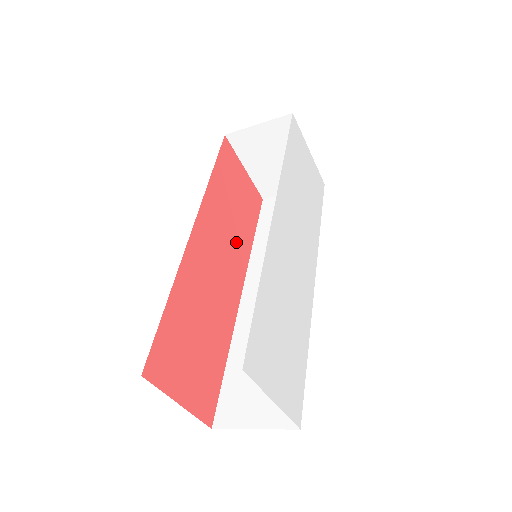
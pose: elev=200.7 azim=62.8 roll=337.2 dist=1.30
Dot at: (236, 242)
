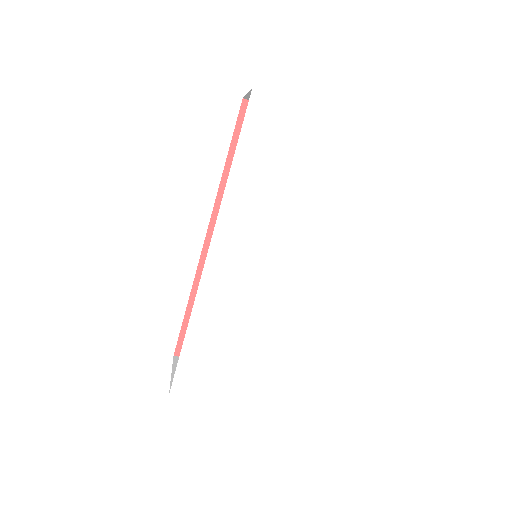
Dot at: occluded
